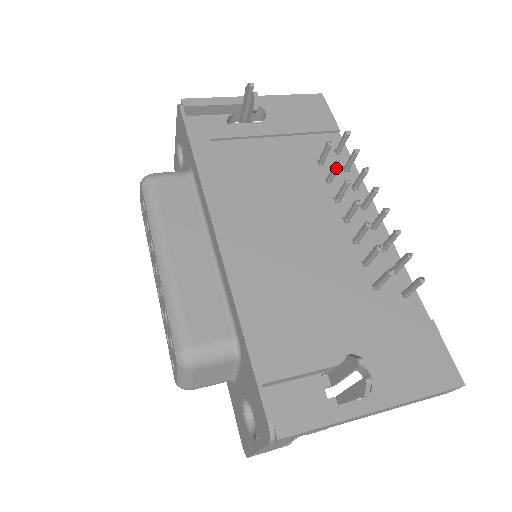
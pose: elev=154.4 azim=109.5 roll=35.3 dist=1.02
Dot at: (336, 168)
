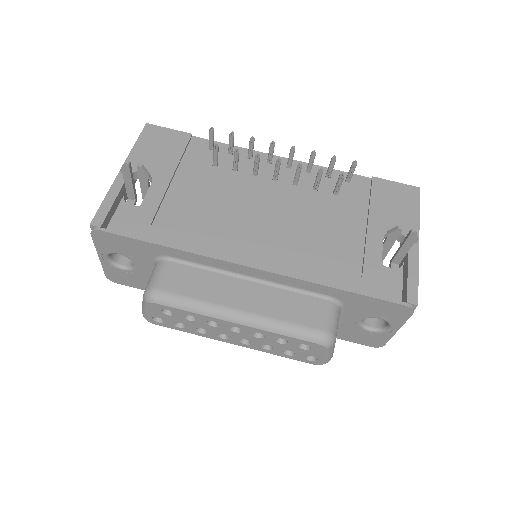
Dot at: (238, 156)
